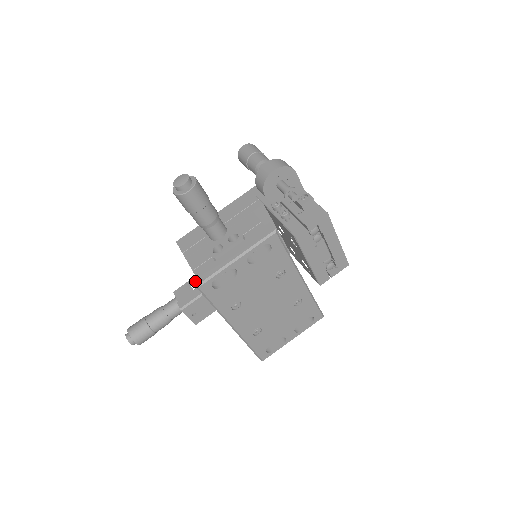
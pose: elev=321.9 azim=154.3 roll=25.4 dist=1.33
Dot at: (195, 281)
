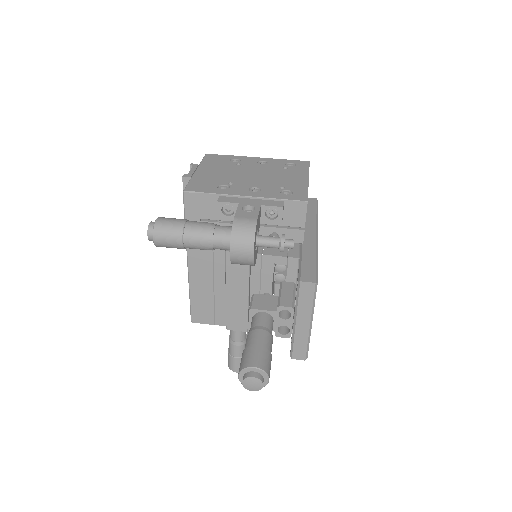
Dot at: (299, 359)
